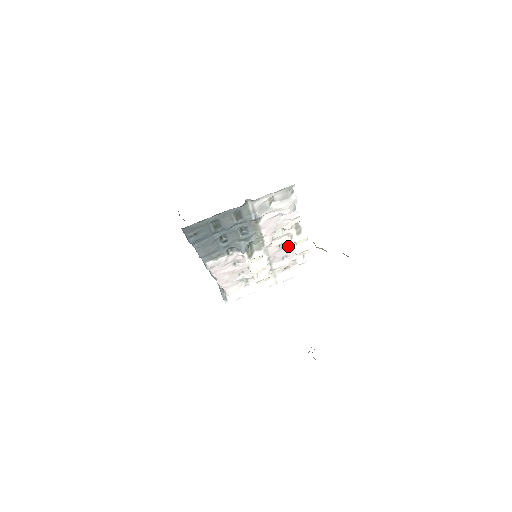
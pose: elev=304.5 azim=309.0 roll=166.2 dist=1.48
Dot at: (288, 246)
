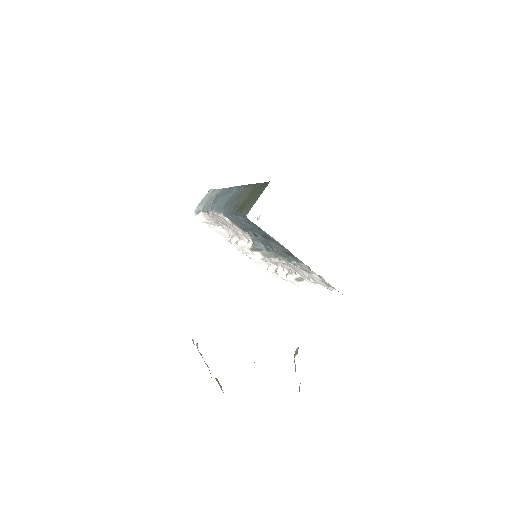
Dot at: (280, 265)
